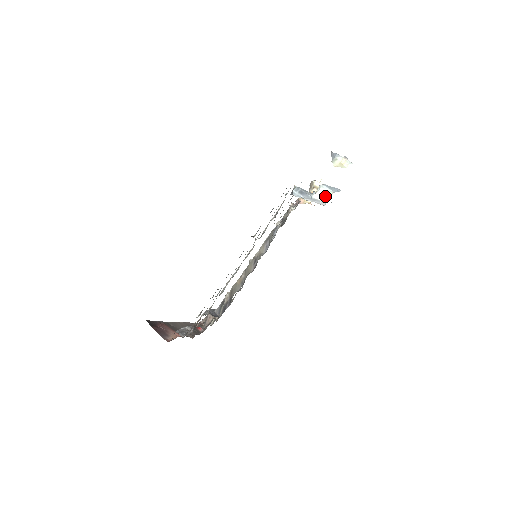
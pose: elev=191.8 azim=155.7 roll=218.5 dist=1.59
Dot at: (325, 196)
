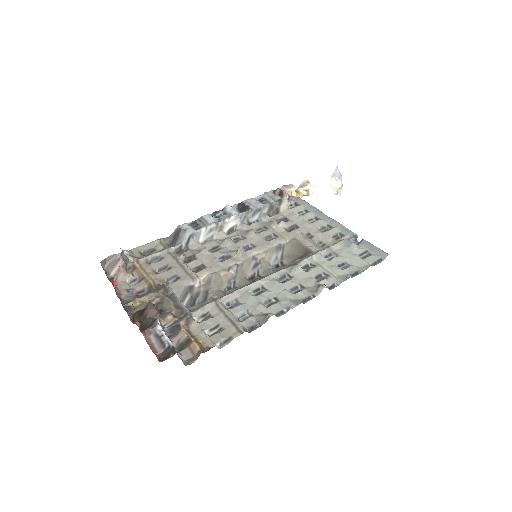
Dot at: occluded
